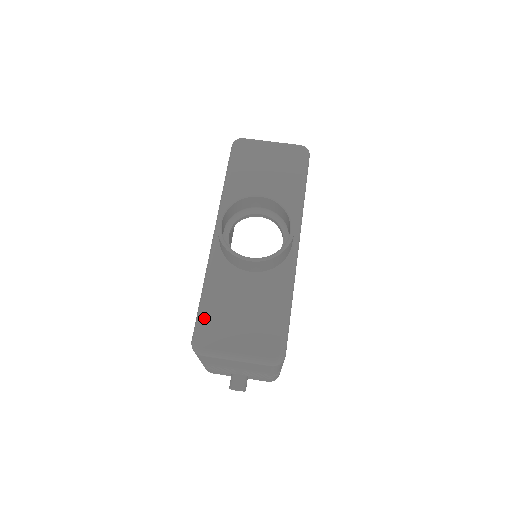
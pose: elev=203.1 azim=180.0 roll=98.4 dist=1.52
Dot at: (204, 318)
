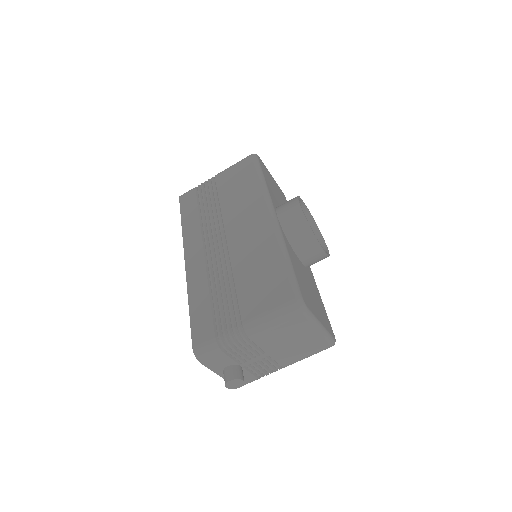
Dot at: (298, 281)
